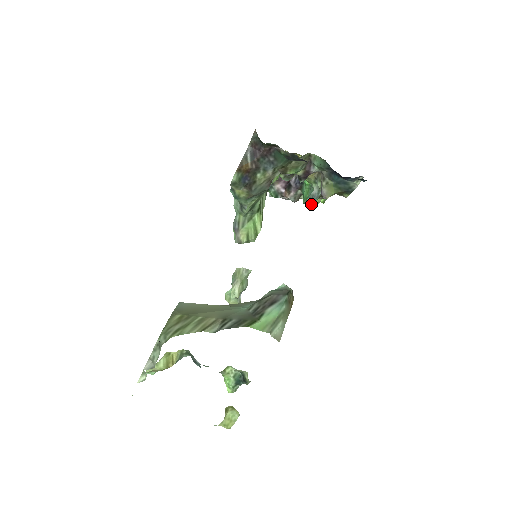
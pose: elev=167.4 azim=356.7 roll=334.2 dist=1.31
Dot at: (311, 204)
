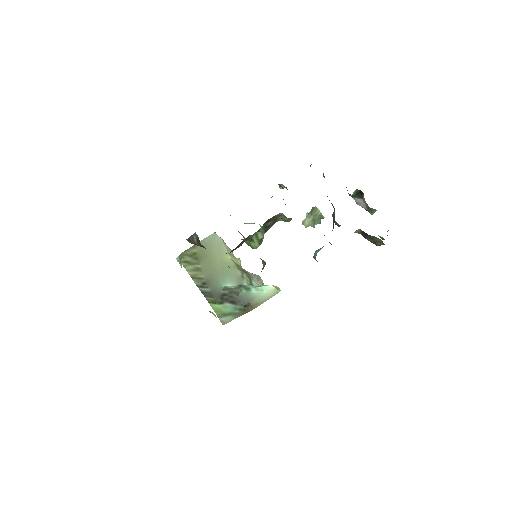
Dot at: occluded
